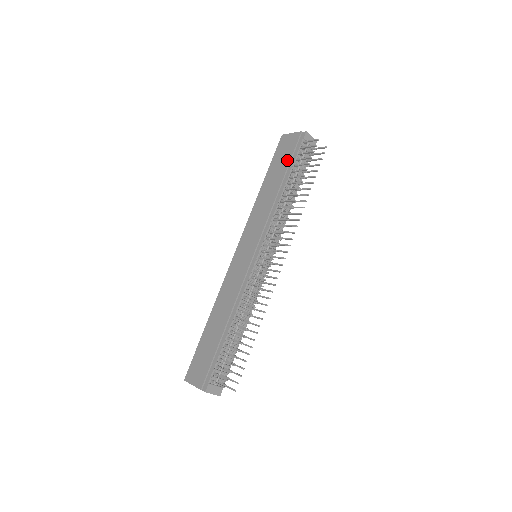
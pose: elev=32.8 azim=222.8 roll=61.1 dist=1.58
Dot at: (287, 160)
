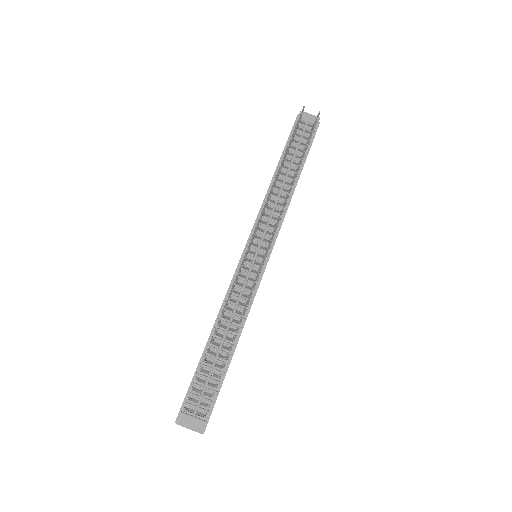
Dot at: (284, 147)
